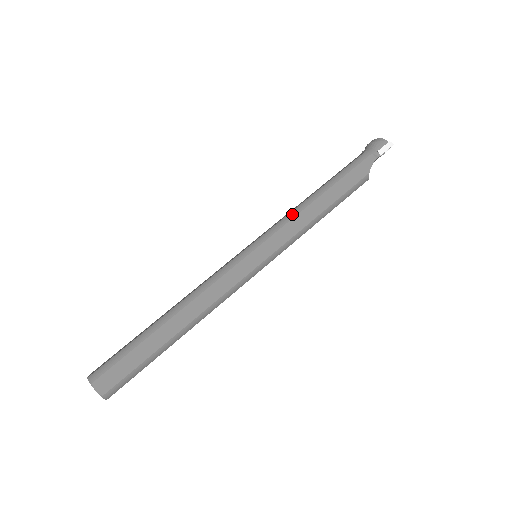
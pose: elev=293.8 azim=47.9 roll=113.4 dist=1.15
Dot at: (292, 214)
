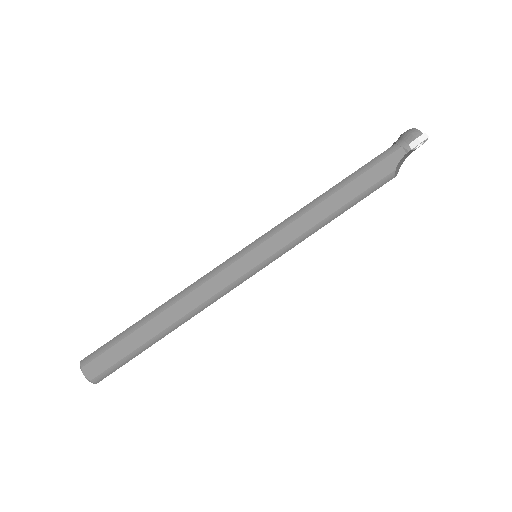
Dot at: (298, 214)
